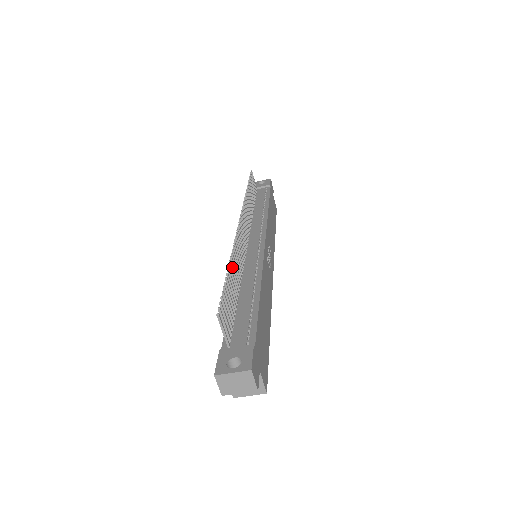
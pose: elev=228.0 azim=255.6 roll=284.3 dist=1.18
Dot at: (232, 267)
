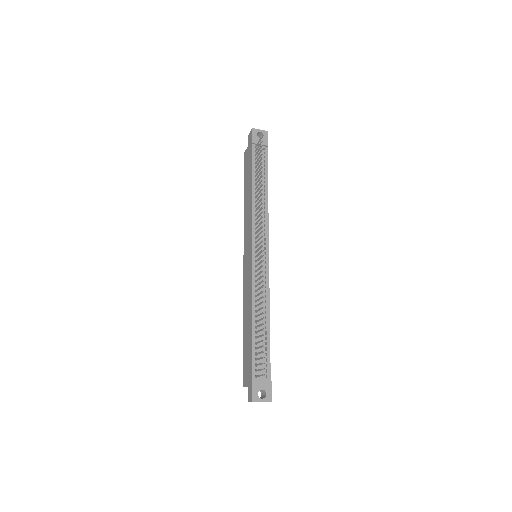
Dot at: occluded
